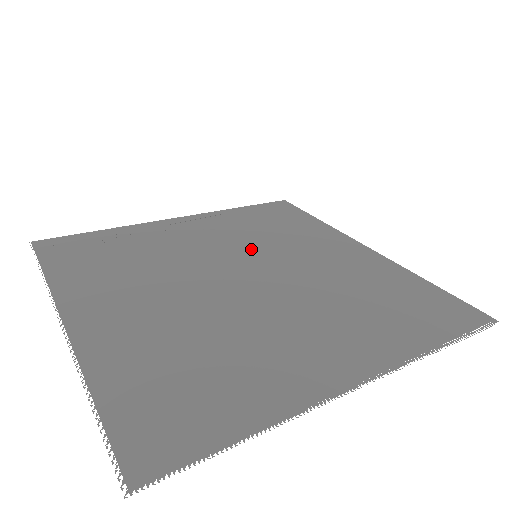
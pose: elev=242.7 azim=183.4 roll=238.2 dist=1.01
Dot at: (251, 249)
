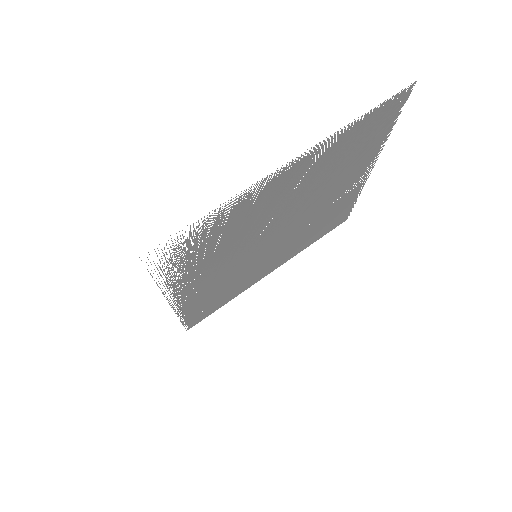
Dot at: occluded
